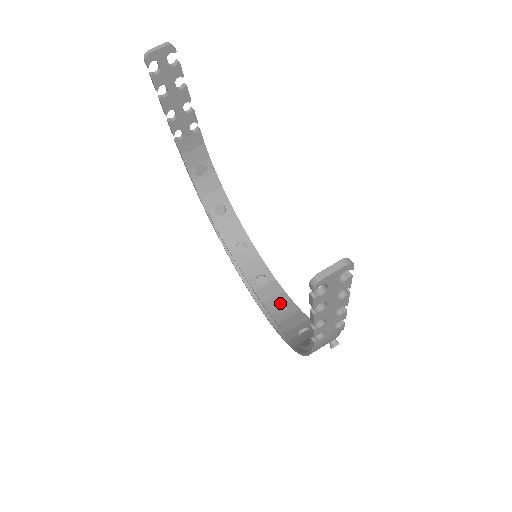
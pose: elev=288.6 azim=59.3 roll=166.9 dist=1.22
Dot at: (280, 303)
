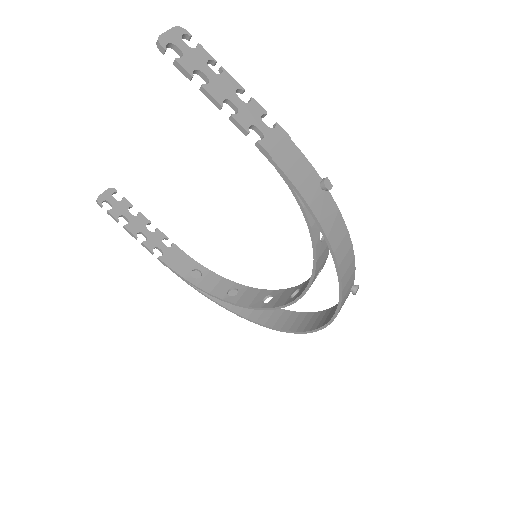
Dot at: occluded
